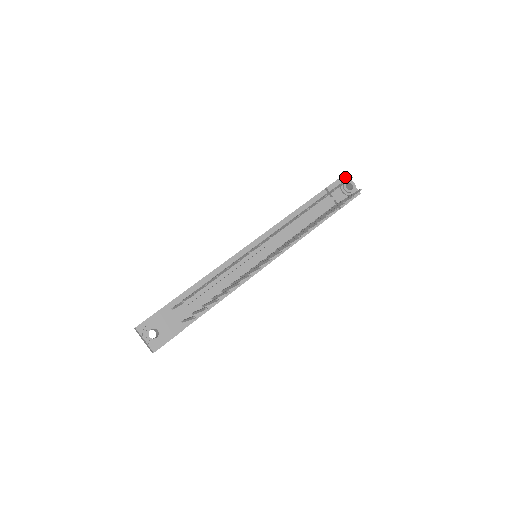
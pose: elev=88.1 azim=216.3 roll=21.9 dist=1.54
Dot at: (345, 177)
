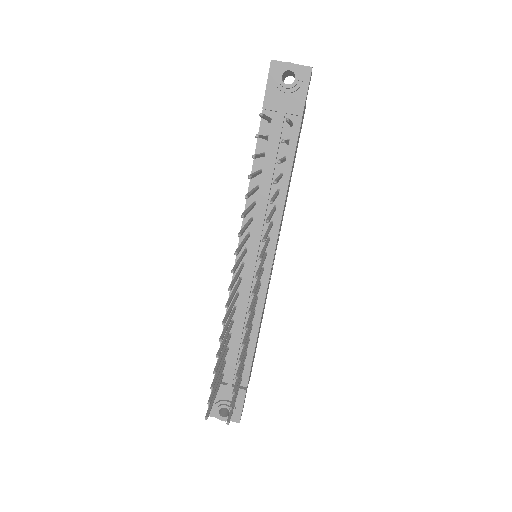
Dot at: (274, 66)
